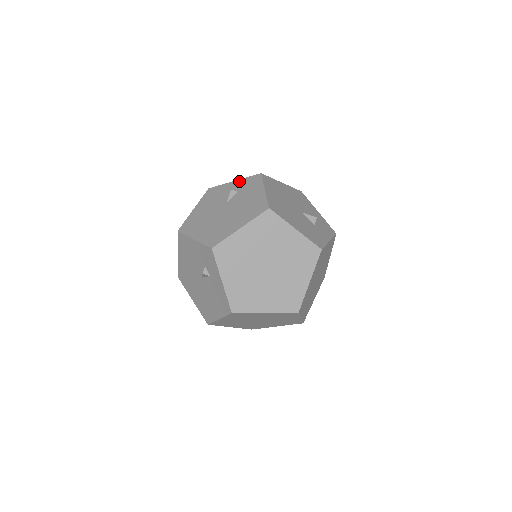
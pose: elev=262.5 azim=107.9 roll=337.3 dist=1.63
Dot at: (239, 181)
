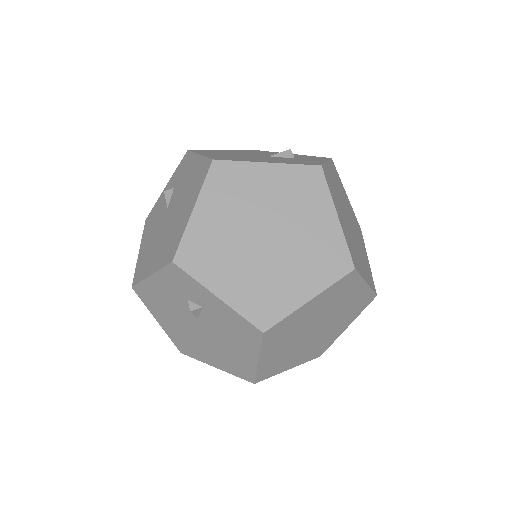
Dot at: (170, 180)
